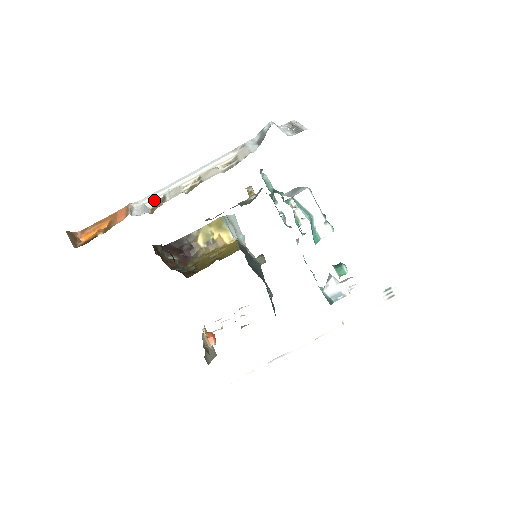
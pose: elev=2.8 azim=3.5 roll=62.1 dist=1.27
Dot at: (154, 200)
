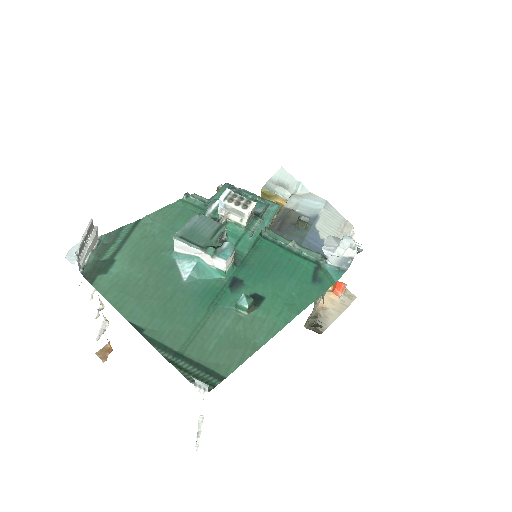
Dot at: (104, 318)
